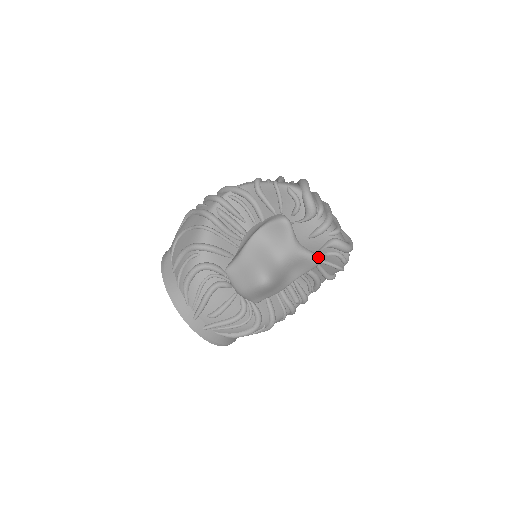
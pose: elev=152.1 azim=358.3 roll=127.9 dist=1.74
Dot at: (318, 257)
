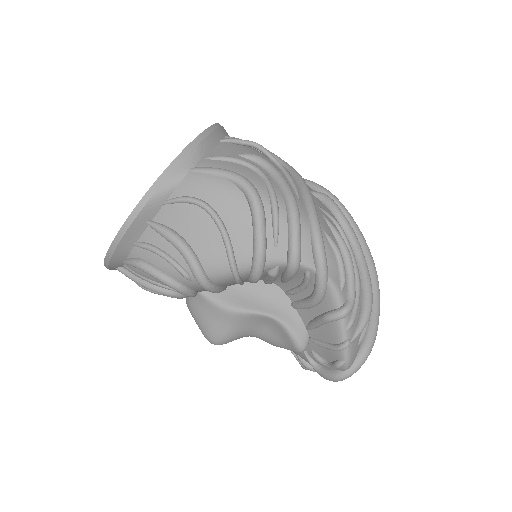
Dot at: occluded
